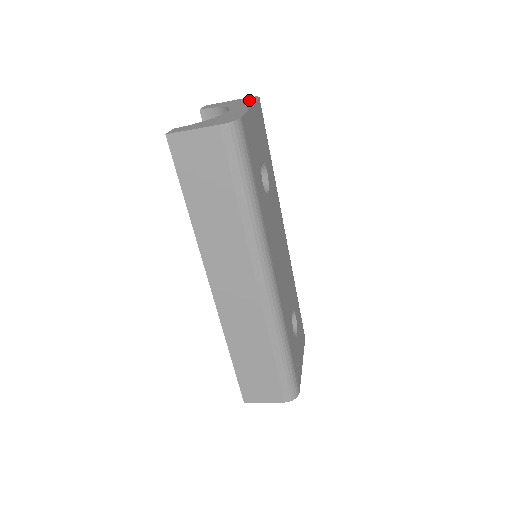
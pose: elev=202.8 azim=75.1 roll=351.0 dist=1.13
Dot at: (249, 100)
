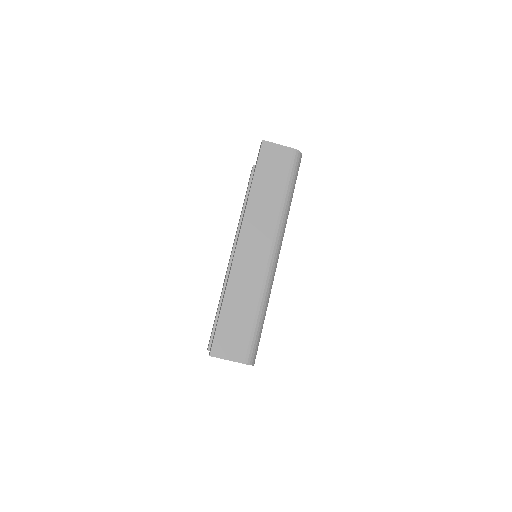
Dot at: occluded
